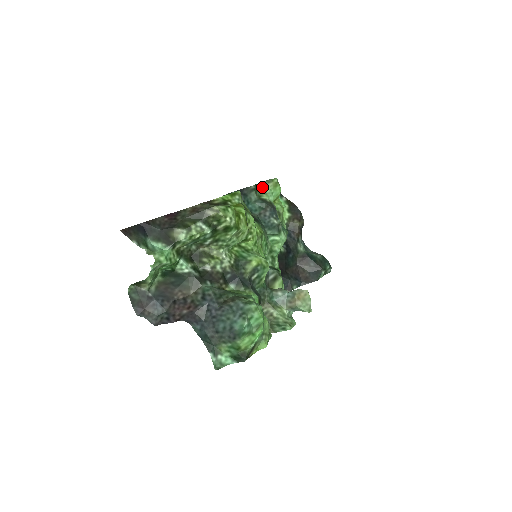
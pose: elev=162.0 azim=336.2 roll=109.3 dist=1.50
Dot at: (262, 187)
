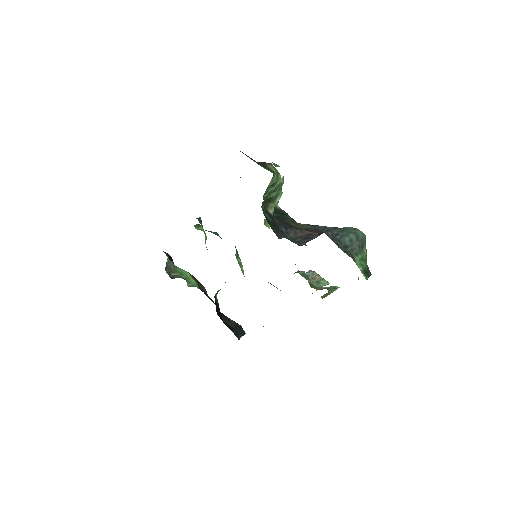
Dot at: (197, 228)
